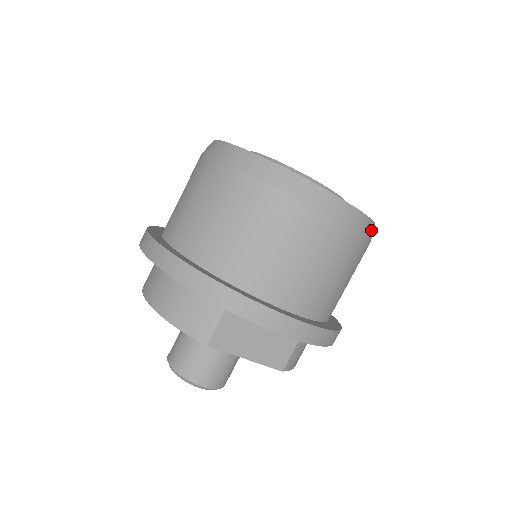
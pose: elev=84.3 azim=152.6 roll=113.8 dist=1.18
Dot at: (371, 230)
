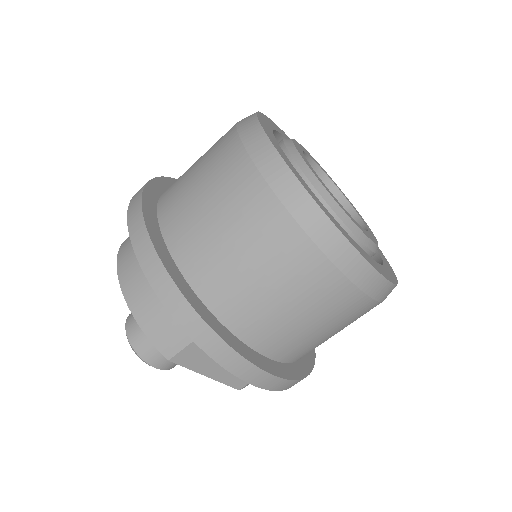
Dot at: (391, 291)
